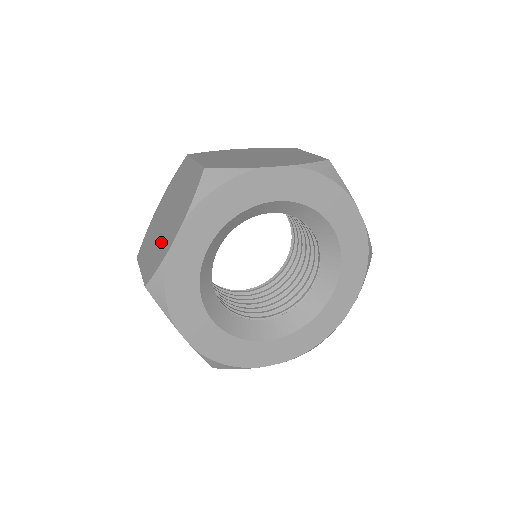
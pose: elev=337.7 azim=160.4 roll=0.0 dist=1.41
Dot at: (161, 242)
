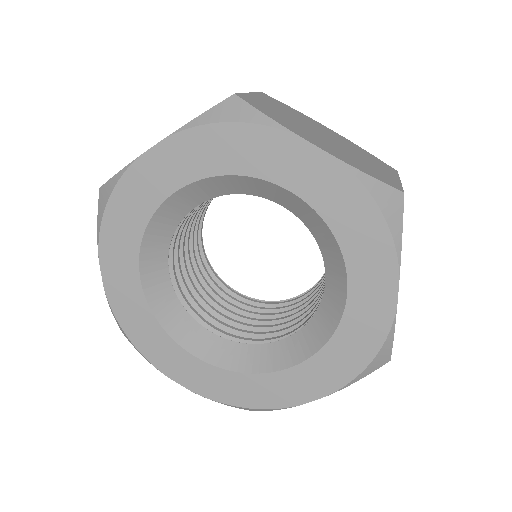
Dot at: occluded
